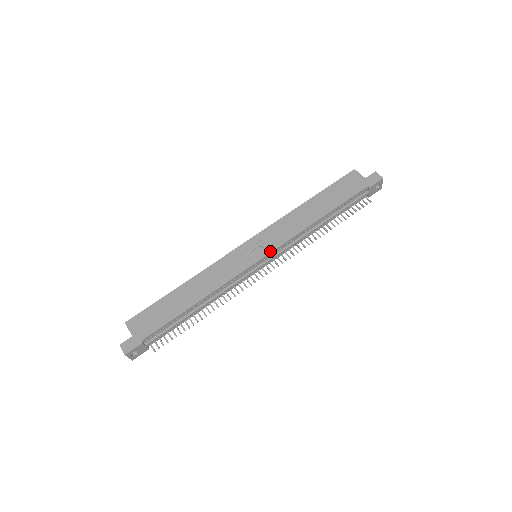
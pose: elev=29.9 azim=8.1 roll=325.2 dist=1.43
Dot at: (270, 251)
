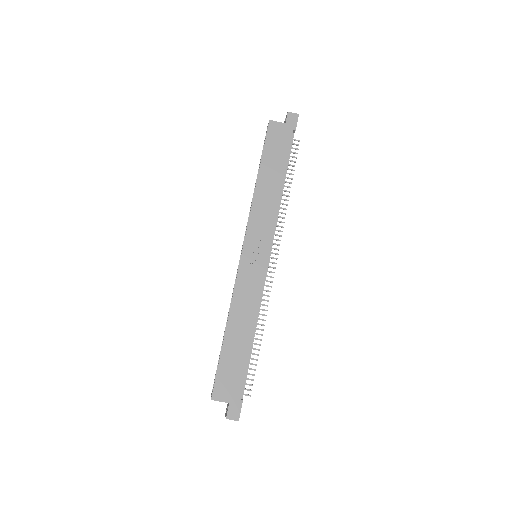
Dot at: (269, 245)
